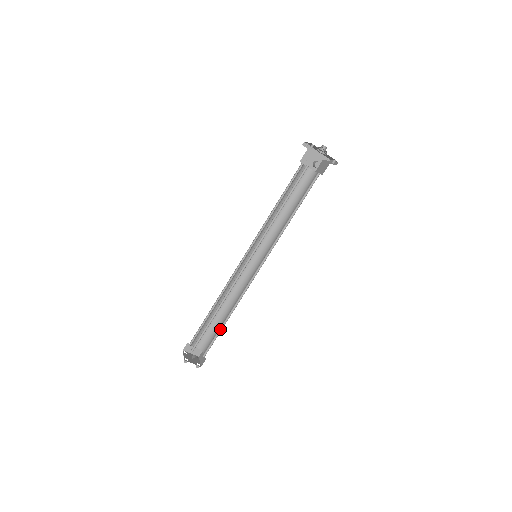
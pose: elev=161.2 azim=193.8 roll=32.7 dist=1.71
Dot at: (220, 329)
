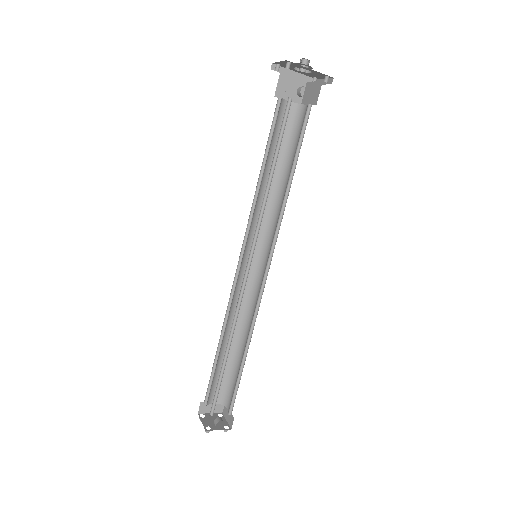
Dot at: (240, 372)
